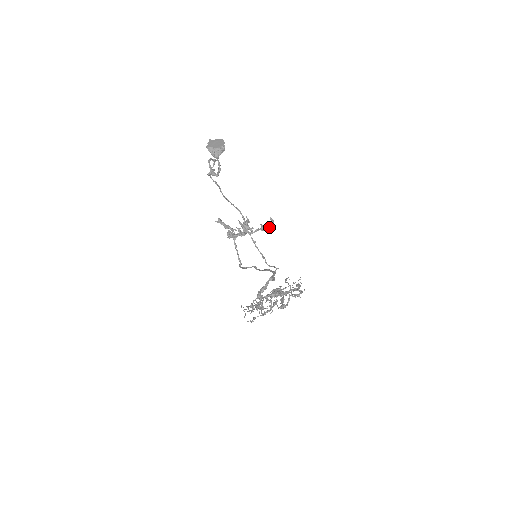
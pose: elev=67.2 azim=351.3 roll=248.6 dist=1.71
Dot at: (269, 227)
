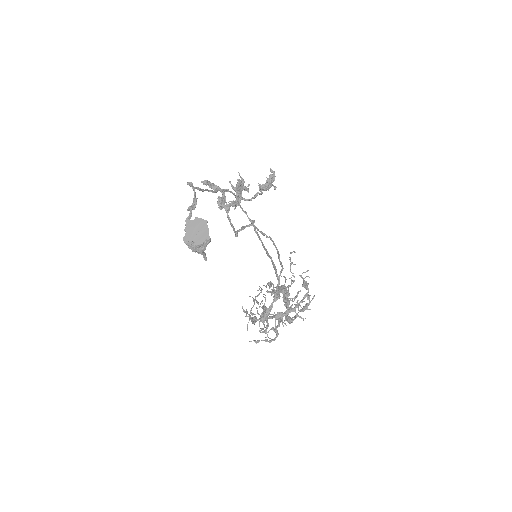
Dot at: (269, 188)
